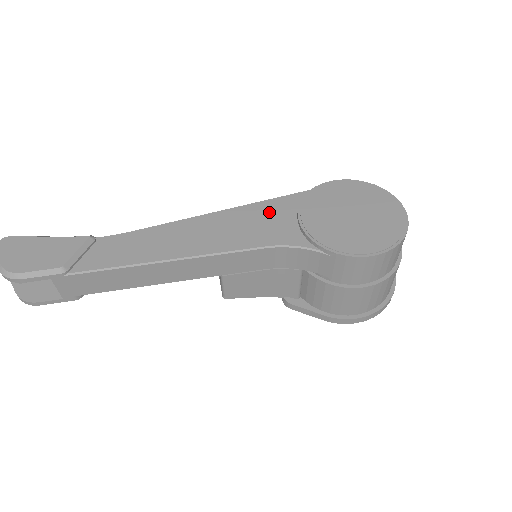
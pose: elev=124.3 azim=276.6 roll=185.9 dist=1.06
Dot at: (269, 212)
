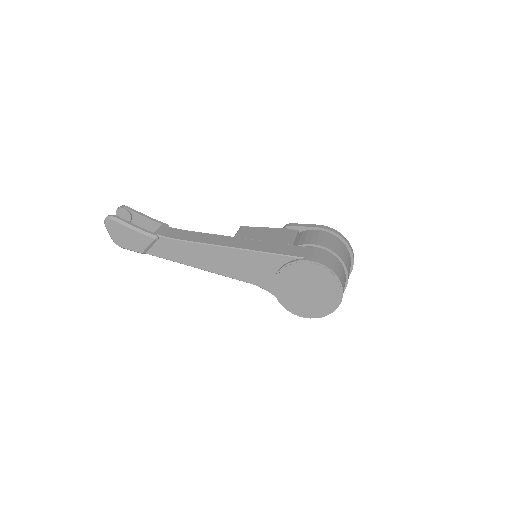
Dot at: (261, 263)
